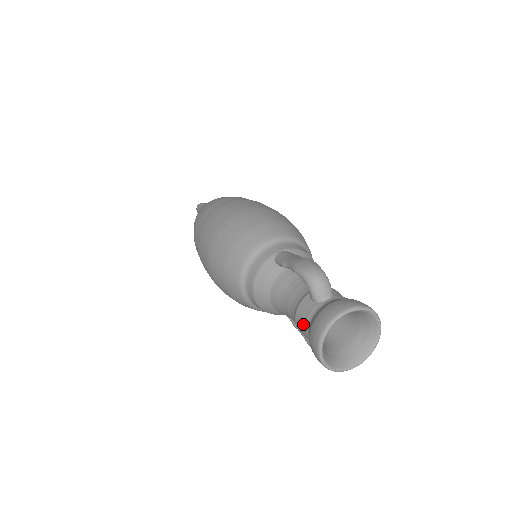
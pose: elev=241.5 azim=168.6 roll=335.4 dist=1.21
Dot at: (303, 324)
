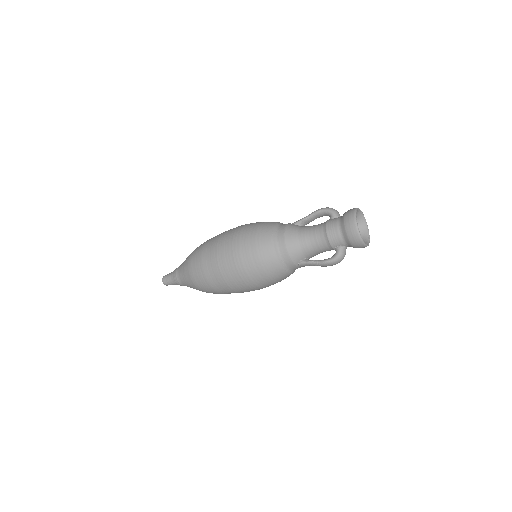
Dot at: (334, 225)
